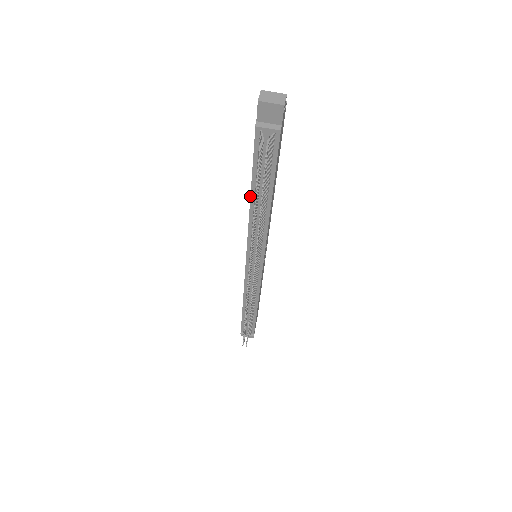
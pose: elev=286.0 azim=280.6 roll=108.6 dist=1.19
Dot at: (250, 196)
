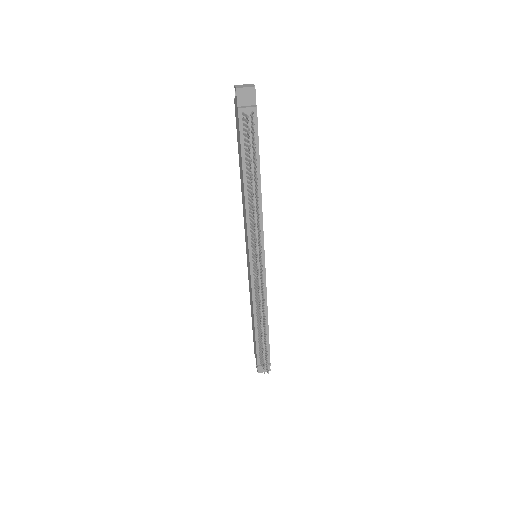
Dot at: (243, 182)
